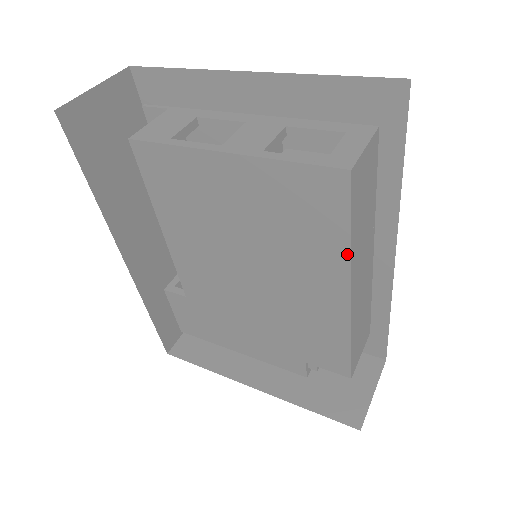
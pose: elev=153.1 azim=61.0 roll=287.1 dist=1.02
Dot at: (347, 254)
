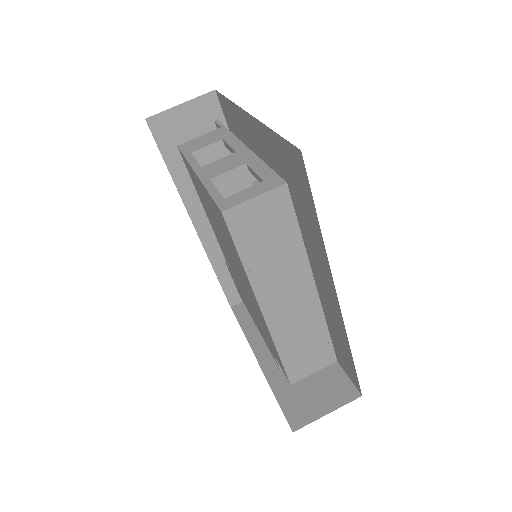
Dot at: (247, 276)
